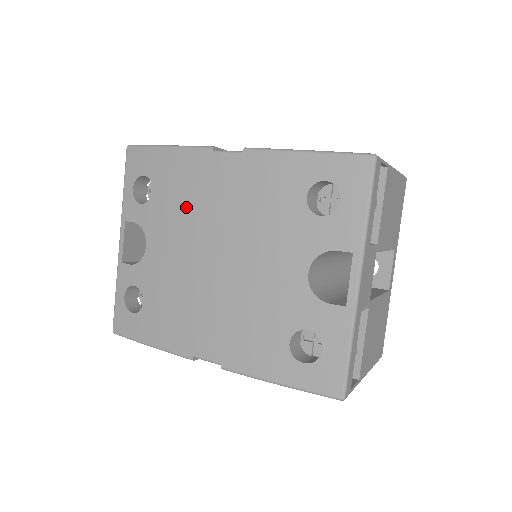
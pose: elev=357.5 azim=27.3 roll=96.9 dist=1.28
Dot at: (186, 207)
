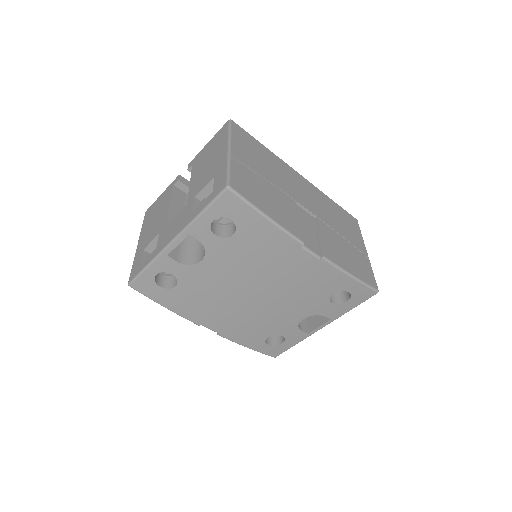
Dot at: (255, 261)
